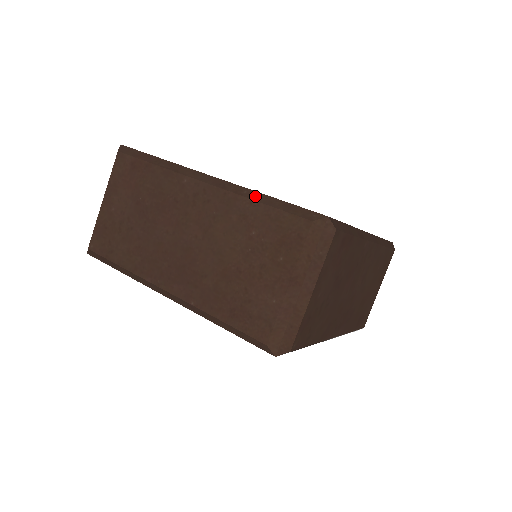
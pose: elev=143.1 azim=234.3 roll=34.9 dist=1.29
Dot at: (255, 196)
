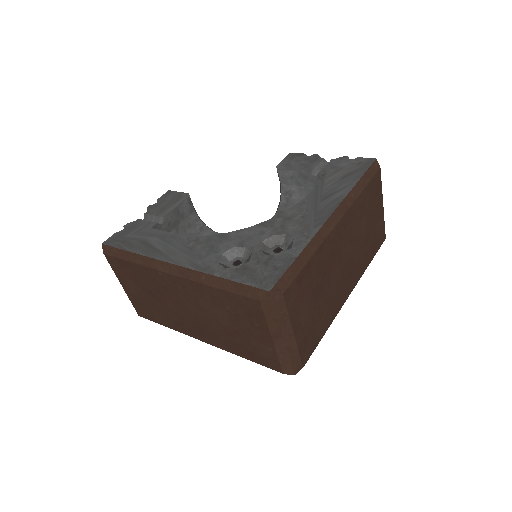
Dot at: (212, 281)
